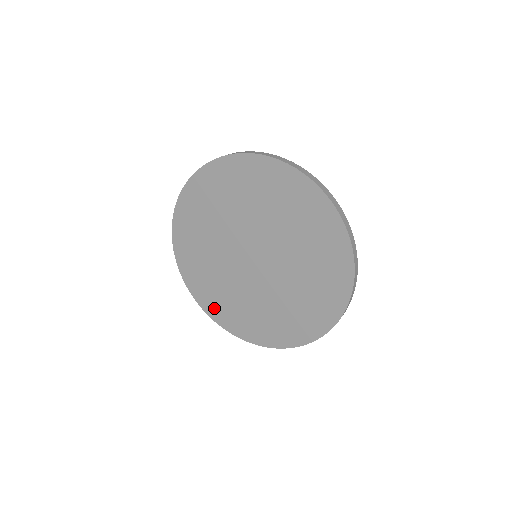
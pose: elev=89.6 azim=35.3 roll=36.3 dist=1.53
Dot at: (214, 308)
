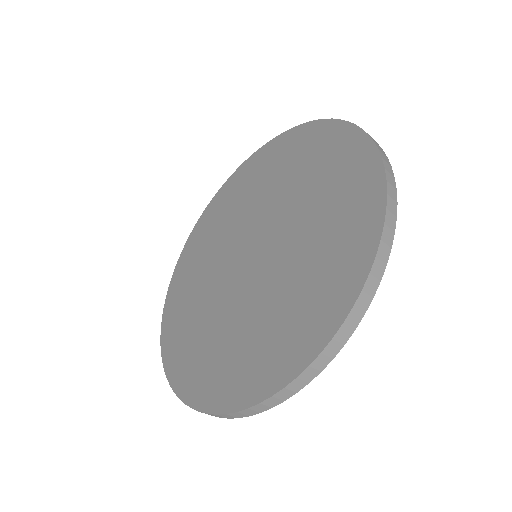
Dot at: (172, 331)
